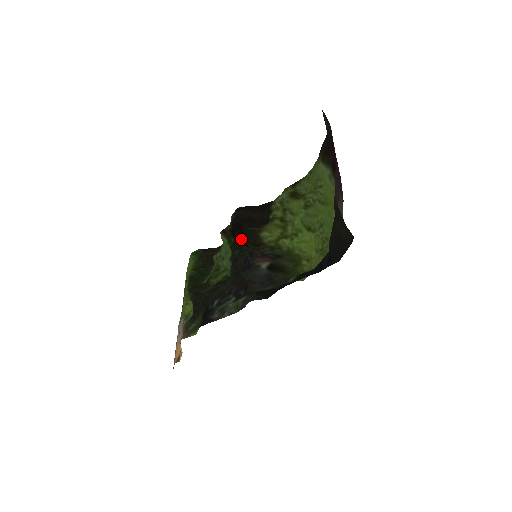
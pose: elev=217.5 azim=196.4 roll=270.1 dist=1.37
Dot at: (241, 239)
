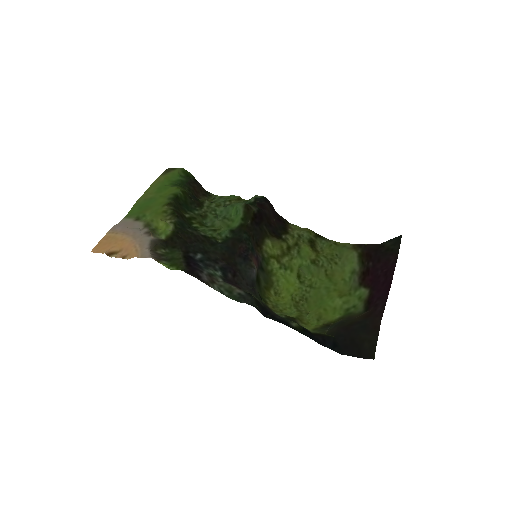
Dot at: (255, 229)
